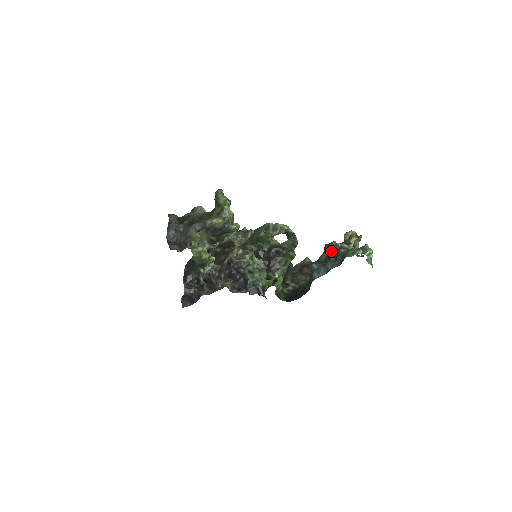
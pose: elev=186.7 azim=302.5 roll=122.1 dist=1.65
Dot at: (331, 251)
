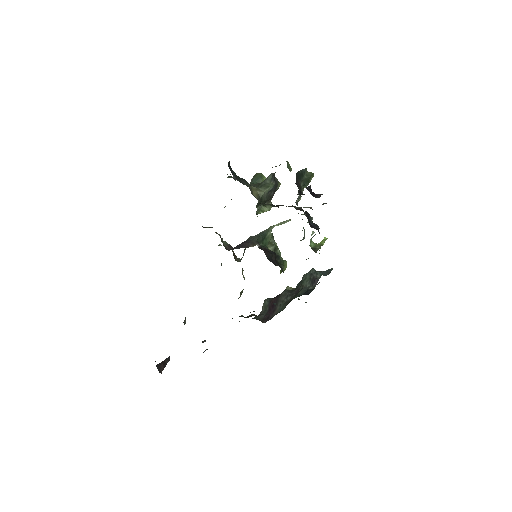
Dot at: occluded
